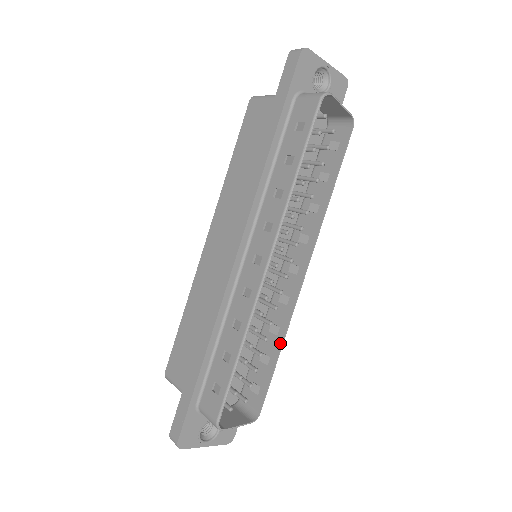
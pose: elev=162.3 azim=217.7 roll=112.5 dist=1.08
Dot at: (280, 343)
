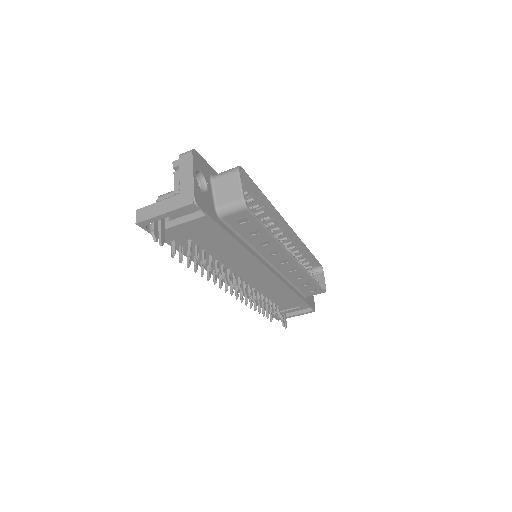
Dot at: (272, 236)
